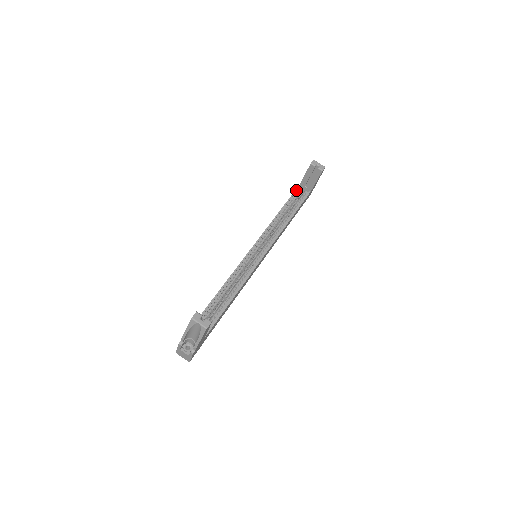
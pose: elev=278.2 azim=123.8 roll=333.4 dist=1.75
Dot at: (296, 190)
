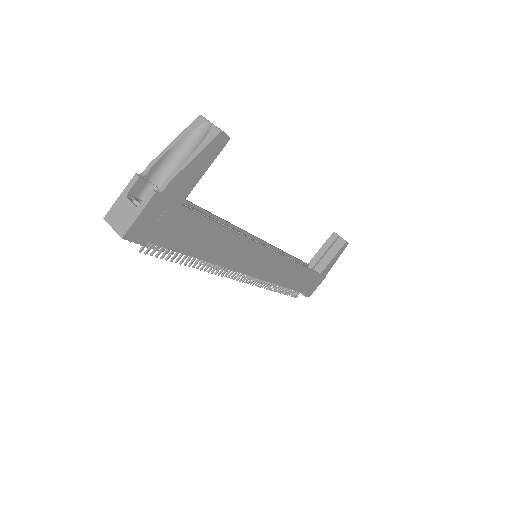
Dot at: occluded
